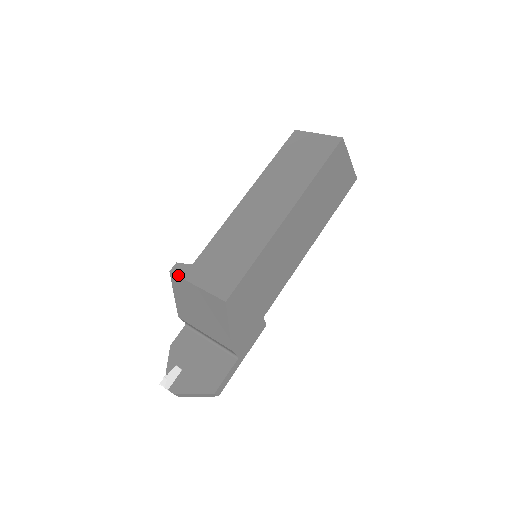
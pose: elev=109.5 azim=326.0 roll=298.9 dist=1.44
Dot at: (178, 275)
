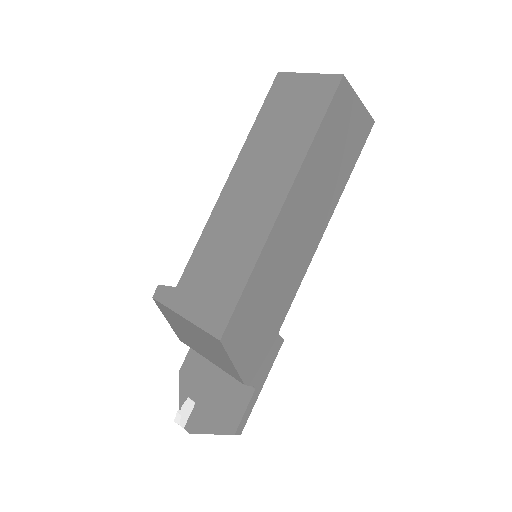
Dot at: (162, 303)
